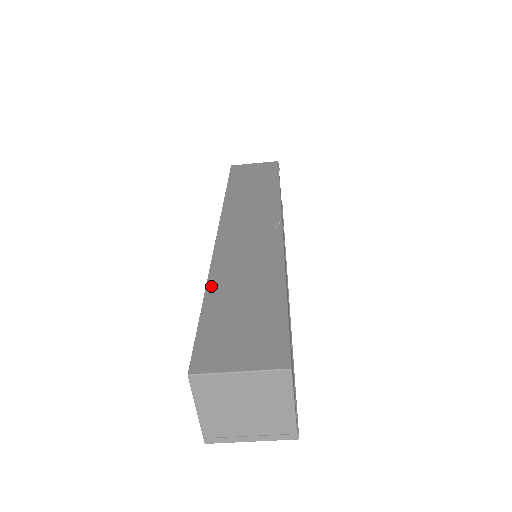
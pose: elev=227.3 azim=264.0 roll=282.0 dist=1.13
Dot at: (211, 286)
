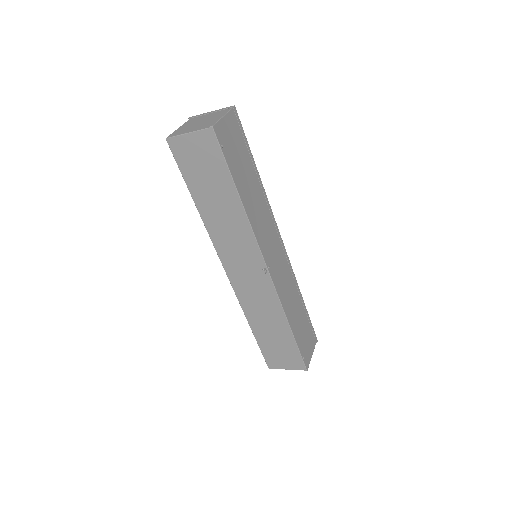
Dot at: (251, 325)
